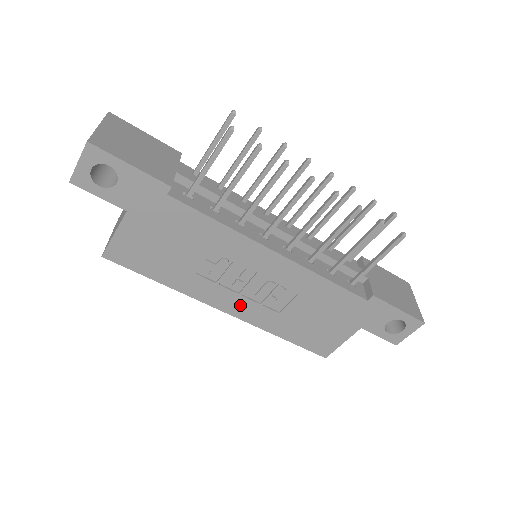
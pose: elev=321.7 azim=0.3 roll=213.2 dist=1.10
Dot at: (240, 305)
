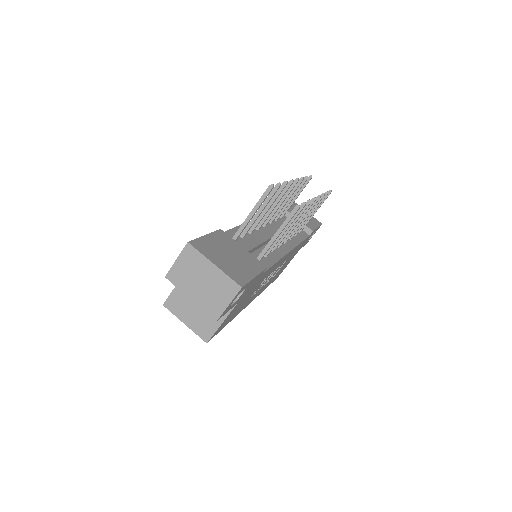
Dot at: occluded
